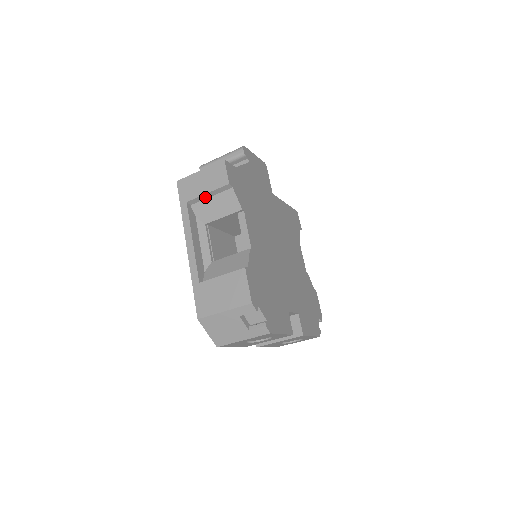
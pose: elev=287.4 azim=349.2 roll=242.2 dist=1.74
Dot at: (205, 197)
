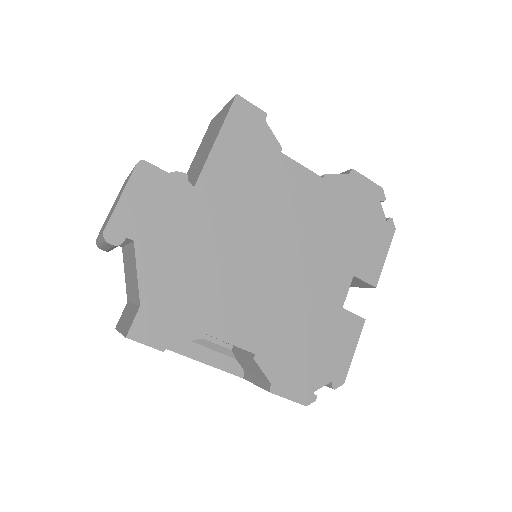
Dot at: occluded
